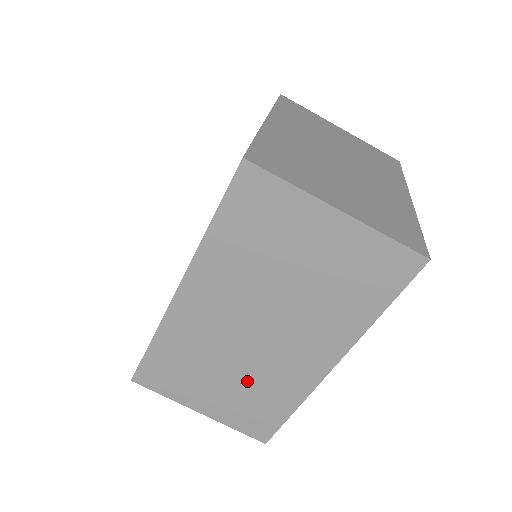
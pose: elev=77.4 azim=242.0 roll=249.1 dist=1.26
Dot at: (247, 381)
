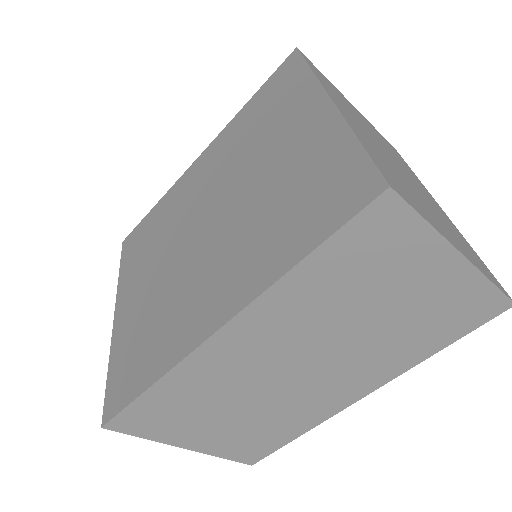
Dot at: (261, 415)
